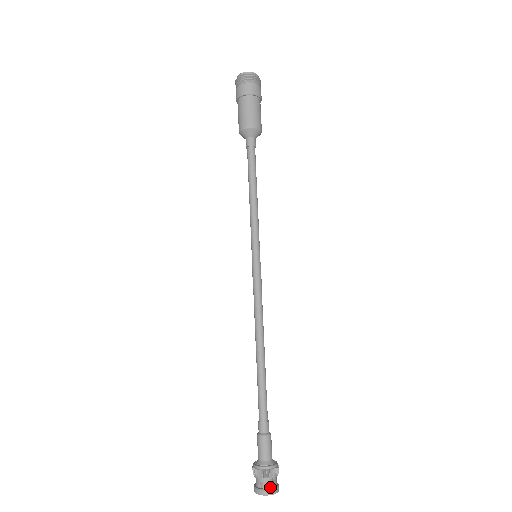
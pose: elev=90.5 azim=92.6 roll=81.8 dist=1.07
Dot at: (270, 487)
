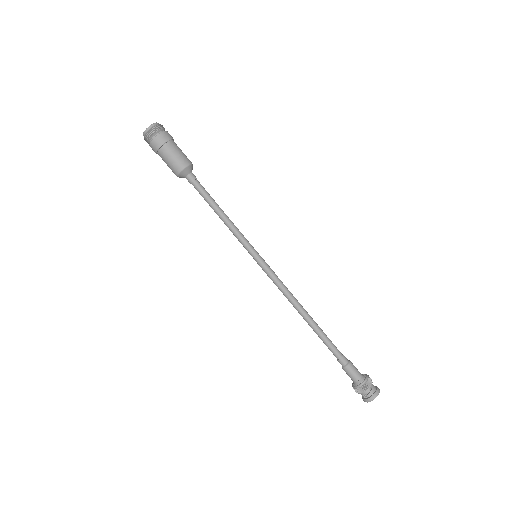
Dot at: (372, 394)
